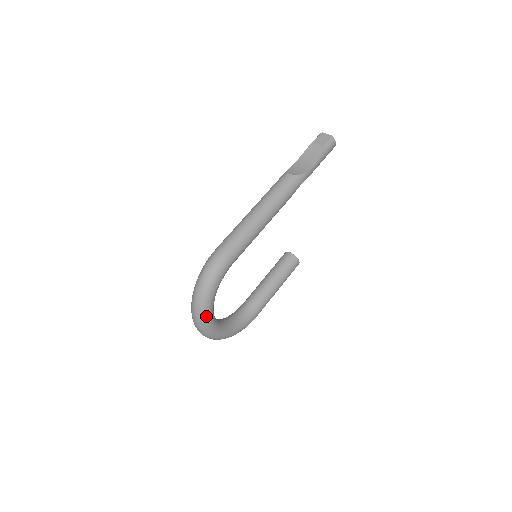
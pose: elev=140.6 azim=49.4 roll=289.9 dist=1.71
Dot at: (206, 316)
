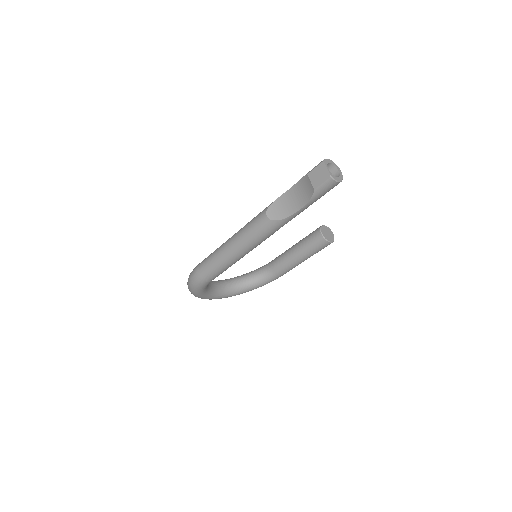
Dot at: occluded
